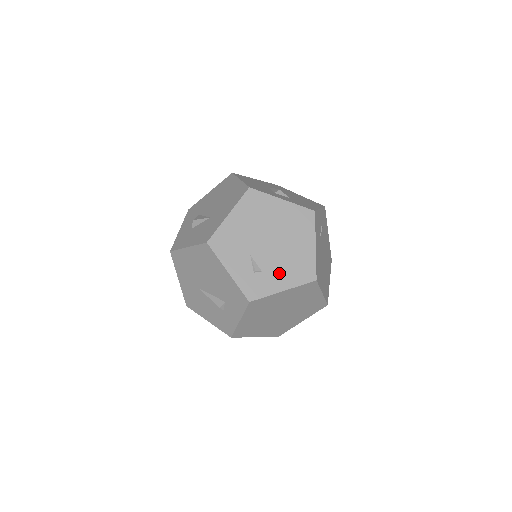
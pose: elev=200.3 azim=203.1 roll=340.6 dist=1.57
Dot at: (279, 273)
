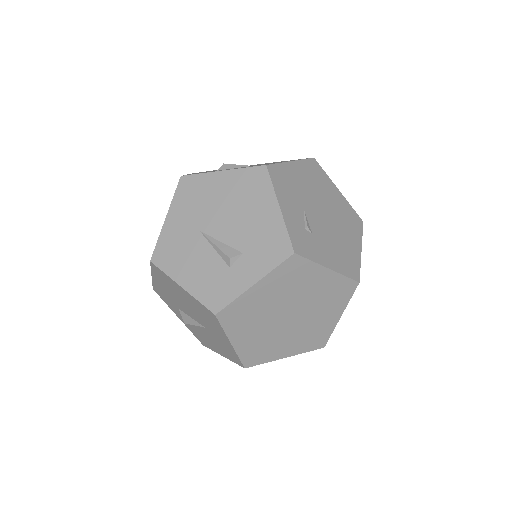
Dot at: (327, 248)
